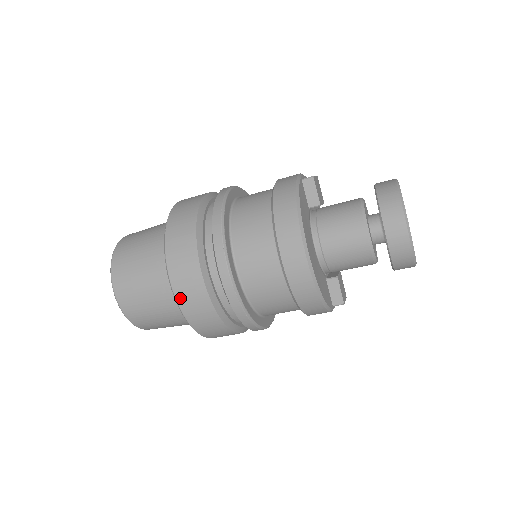
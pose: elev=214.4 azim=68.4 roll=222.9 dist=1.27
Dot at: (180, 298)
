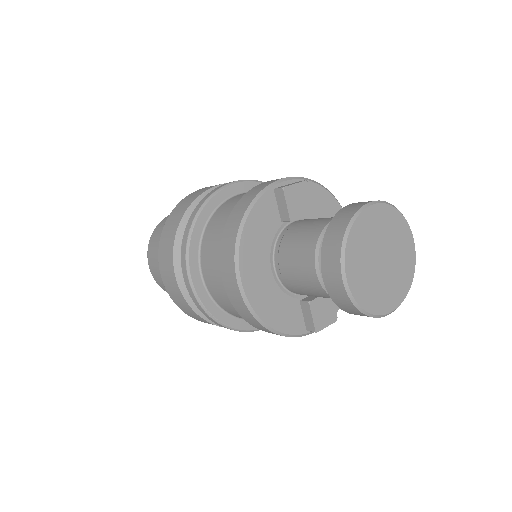
Dot at: (168, 291)
